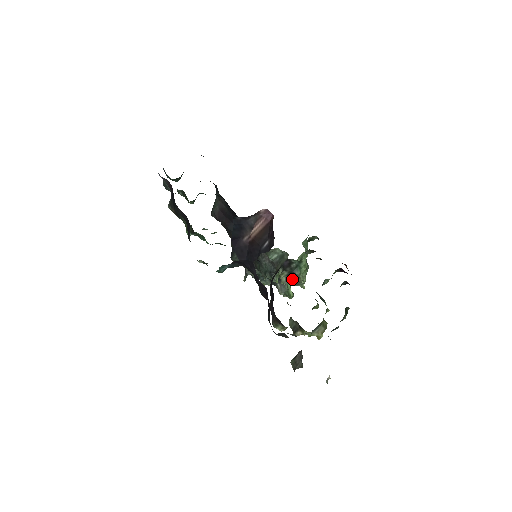
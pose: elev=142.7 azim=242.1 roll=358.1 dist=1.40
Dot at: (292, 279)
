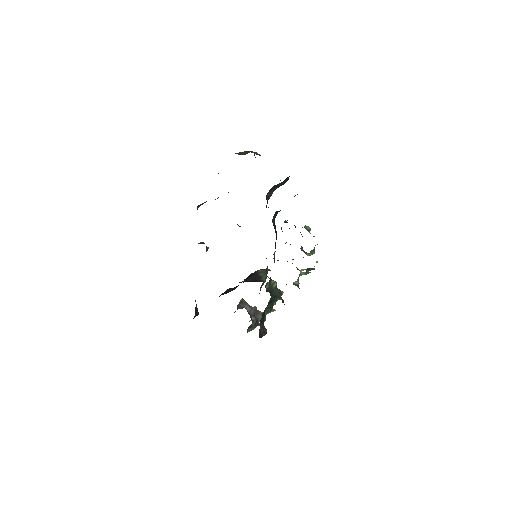
Dot at: occluded
